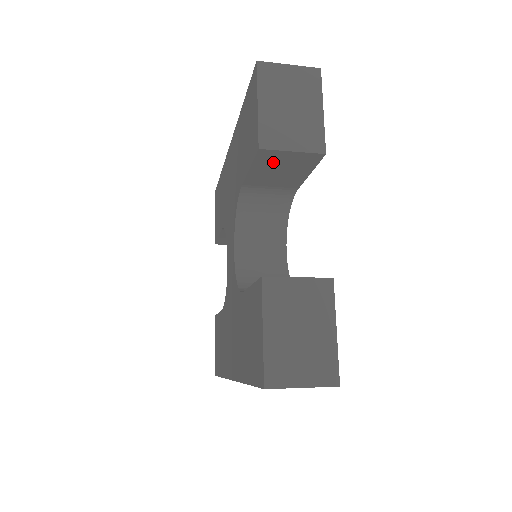
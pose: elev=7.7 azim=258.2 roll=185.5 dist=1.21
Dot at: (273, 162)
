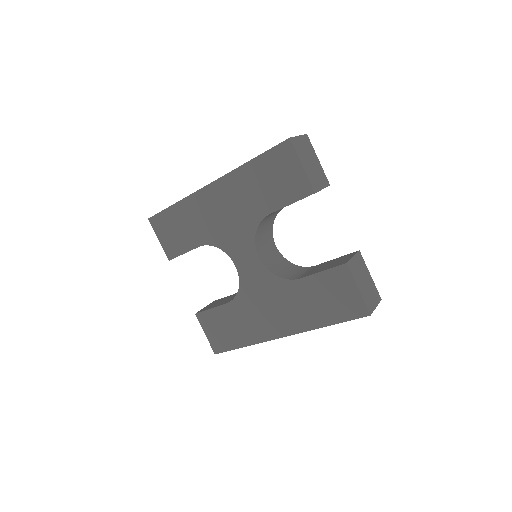
Dot at: occluded
